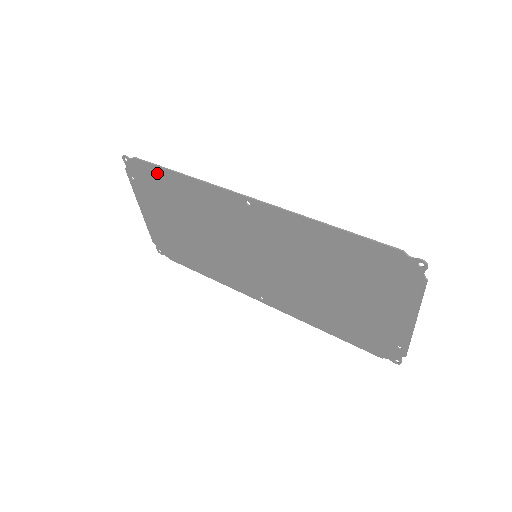
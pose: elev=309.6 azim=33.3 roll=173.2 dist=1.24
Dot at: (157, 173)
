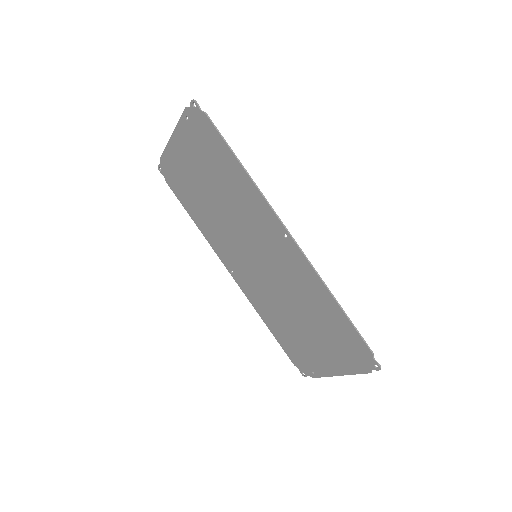
Dot at: (219, 143)
